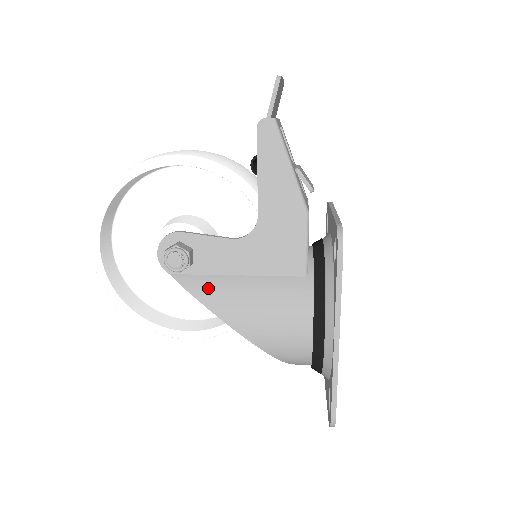
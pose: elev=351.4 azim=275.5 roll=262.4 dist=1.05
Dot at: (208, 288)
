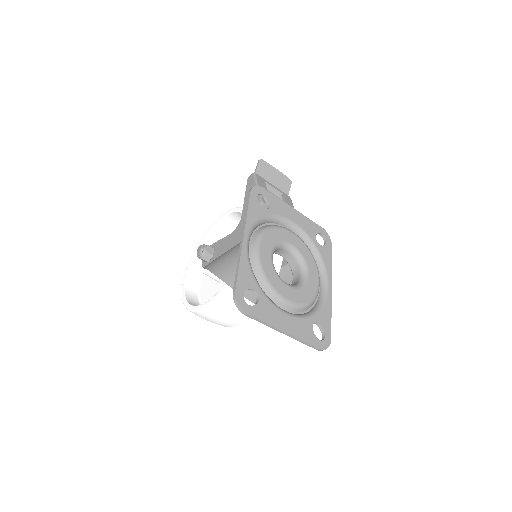
Dot at: occluded
